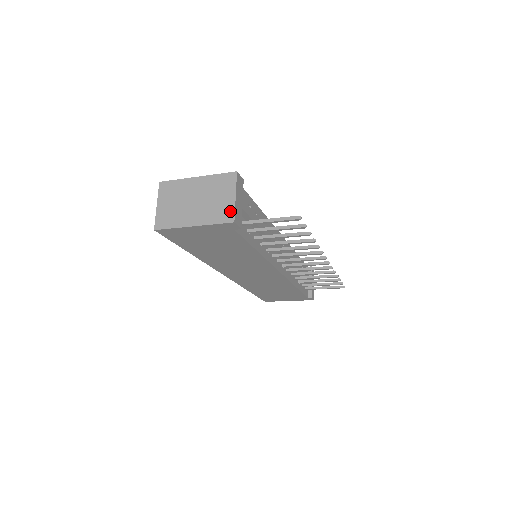
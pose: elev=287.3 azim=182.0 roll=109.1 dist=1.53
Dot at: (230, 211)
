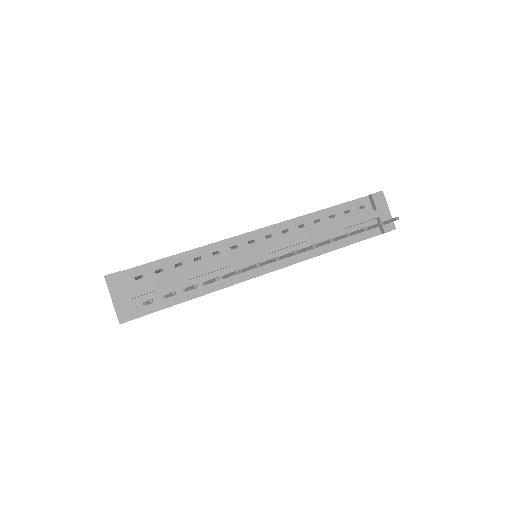
Dot at: (116, 314)
